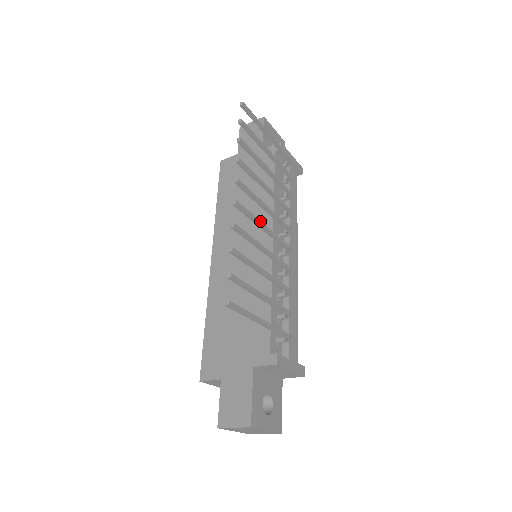
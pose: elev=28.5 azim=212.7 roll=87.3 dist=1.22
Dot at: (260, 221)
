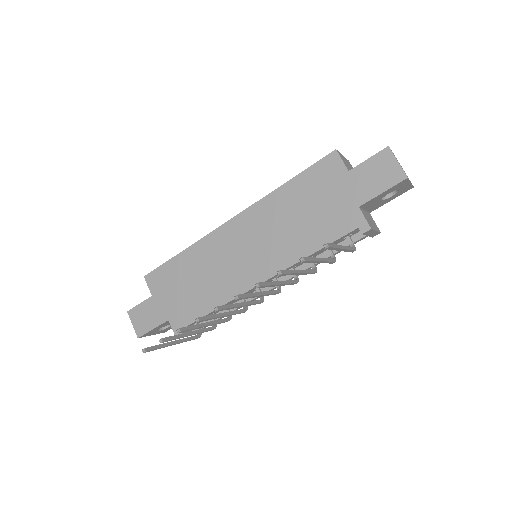
Dot at: (239, 306)
